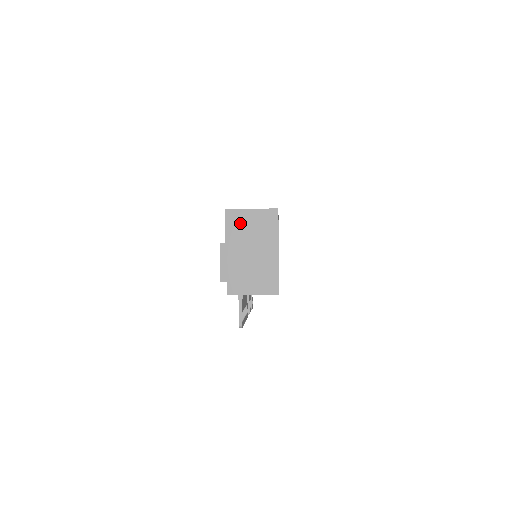
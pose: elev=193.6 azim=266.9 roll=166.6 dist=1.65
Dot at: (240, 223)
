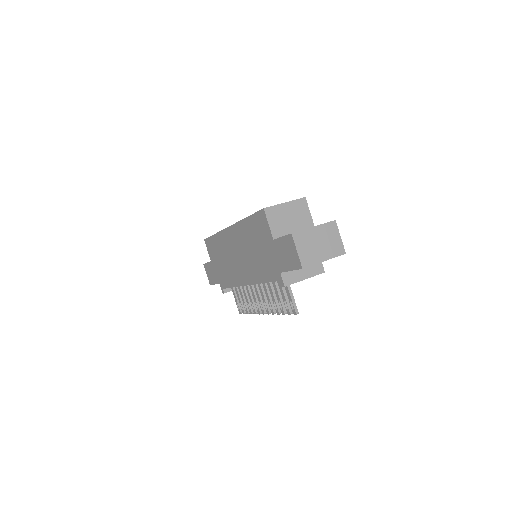
Dot at: (280, 217)
